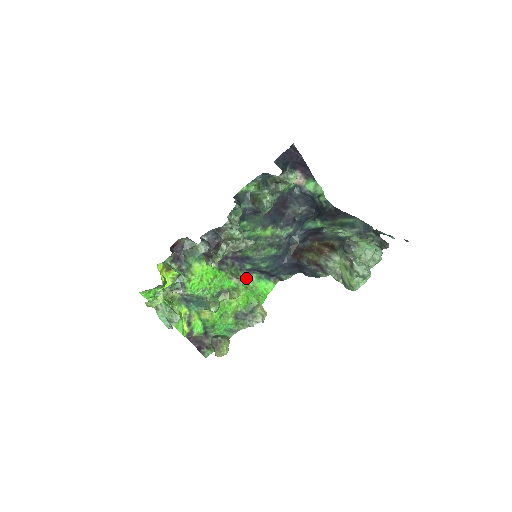
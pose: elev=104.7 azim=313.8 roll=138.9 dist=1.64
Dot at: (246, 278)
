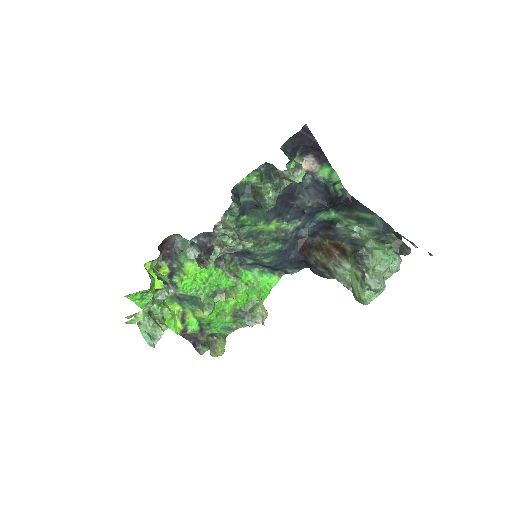
Dot at: (247, 273)
